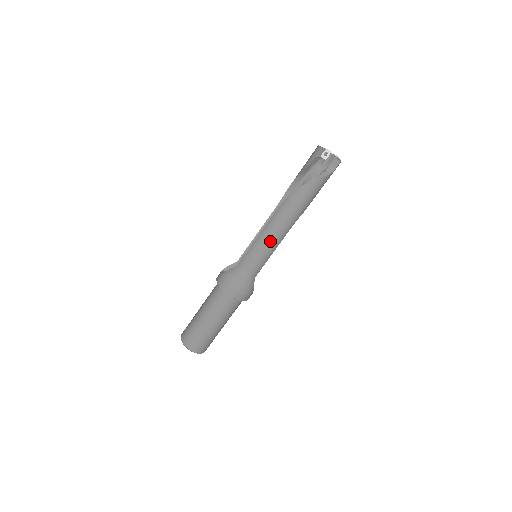
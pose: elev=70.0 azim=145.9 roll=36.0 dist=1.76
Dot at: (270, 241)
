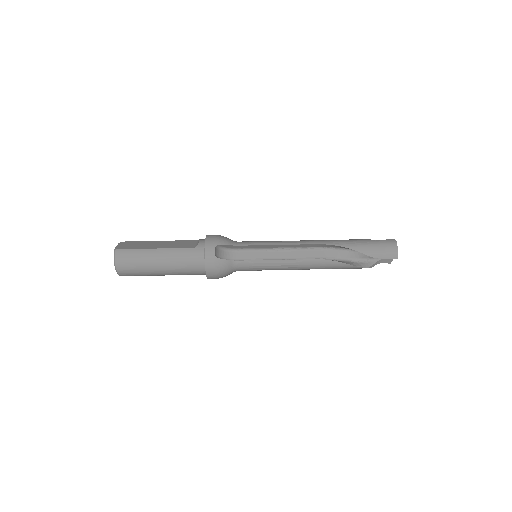
Dot at: occluded
